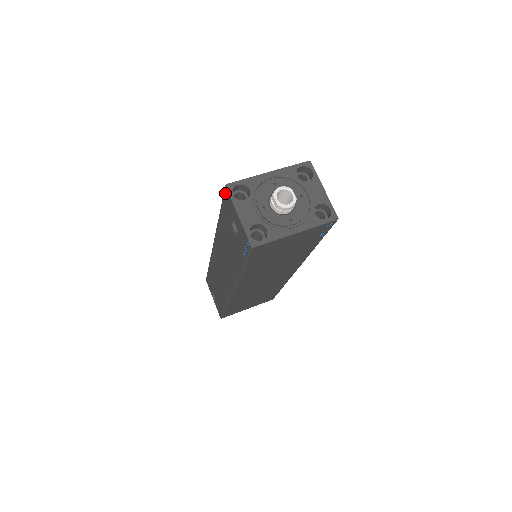
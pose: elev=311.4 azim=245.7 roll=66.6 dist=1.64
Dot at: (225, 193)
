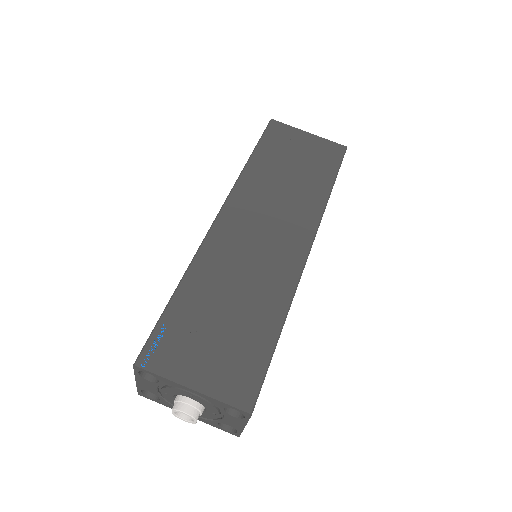
Dot at: (140, 354)
